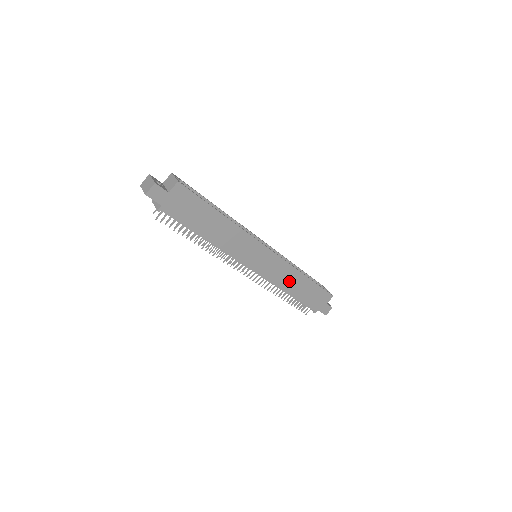
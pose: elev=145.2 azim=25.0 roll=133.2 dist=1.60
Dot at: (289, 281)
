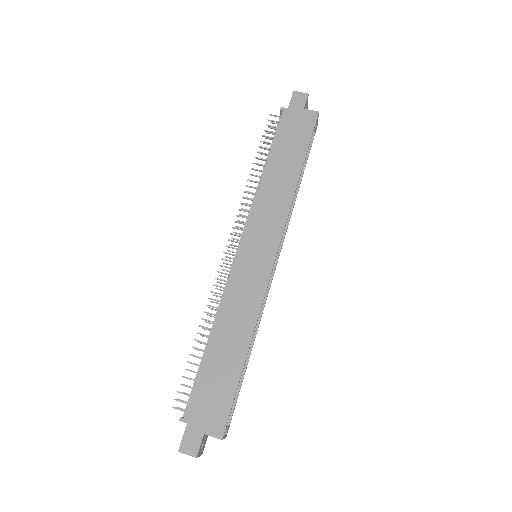
Dot at: (233, 321)
